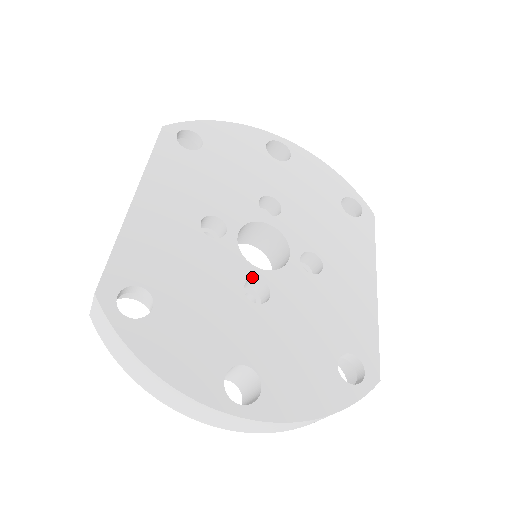
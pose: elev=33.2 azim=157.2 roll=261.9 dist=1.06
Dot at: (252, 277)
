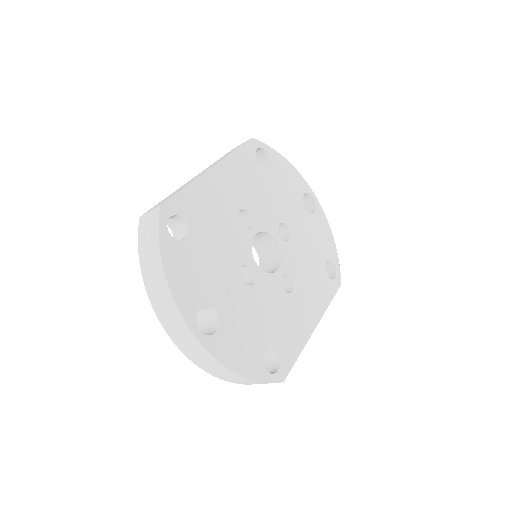
Dot at: (249, 265)
